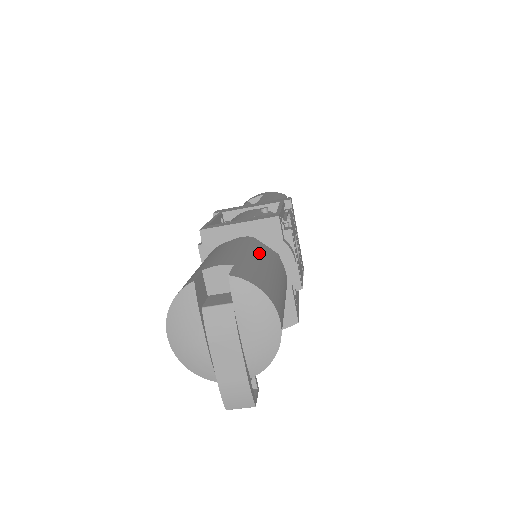
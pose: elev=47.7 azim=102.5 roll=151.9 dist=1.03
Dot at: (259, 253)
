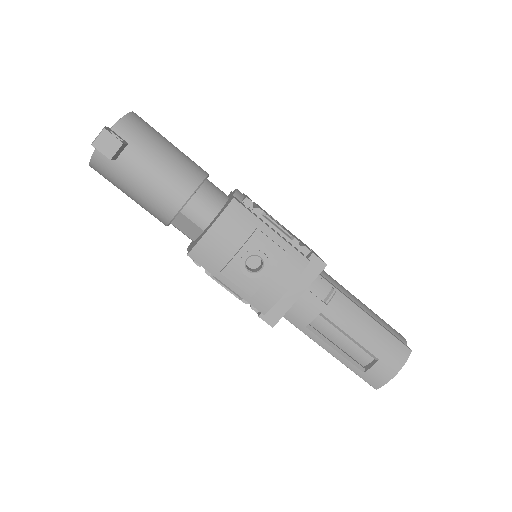
Dot at: occluded
